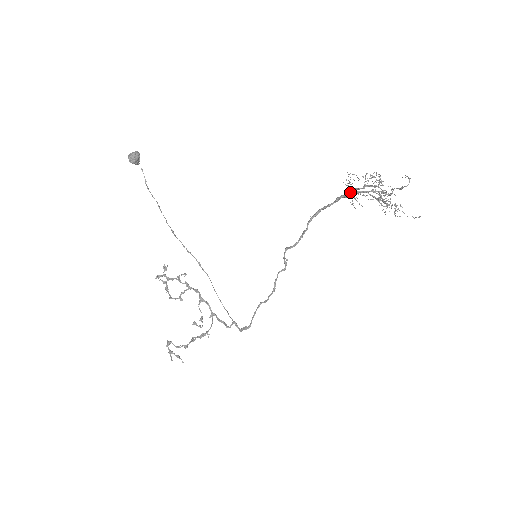
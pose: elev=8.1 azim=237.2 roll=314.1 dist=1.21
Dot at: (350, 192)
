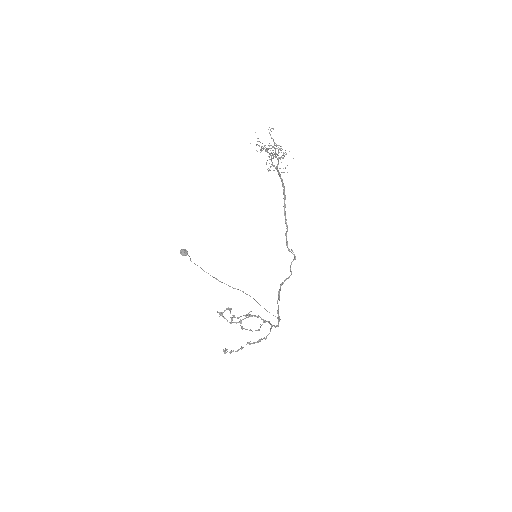
Dot at: (278, 173)
